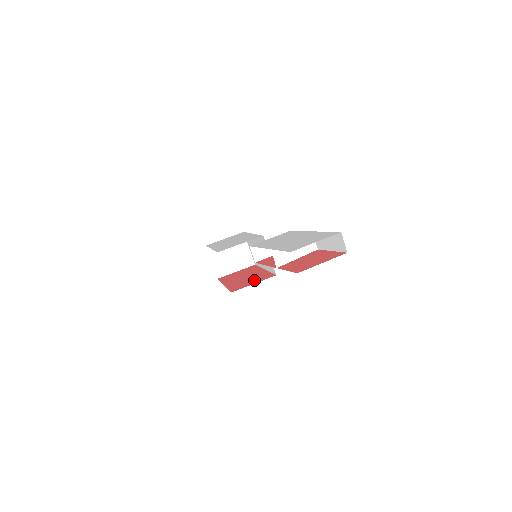
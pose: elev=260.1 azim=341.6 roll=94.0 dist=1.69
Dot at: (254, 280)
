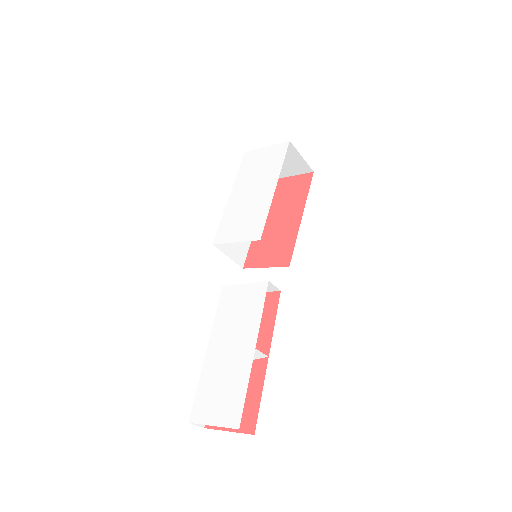
Dot at: (272, 253)
